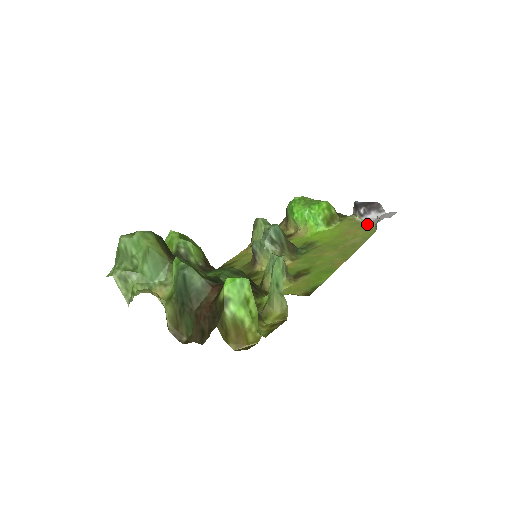
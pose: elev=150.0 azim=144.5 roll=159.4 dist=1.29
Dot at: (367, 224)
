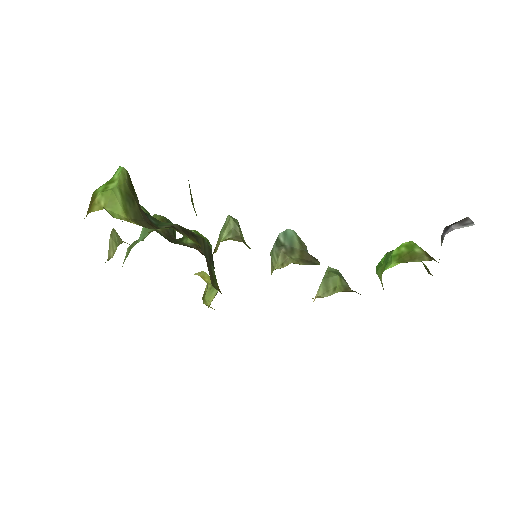
Dot at: occluded
